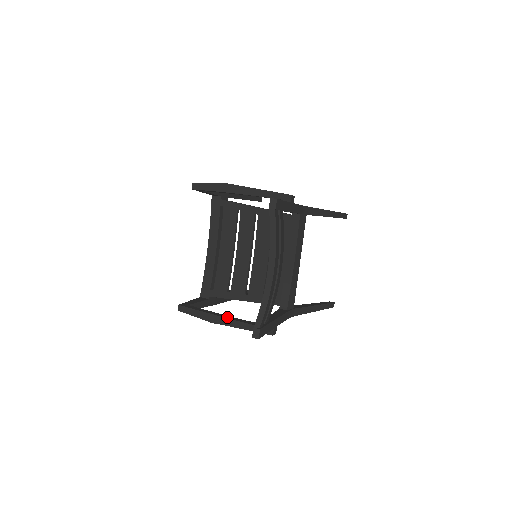
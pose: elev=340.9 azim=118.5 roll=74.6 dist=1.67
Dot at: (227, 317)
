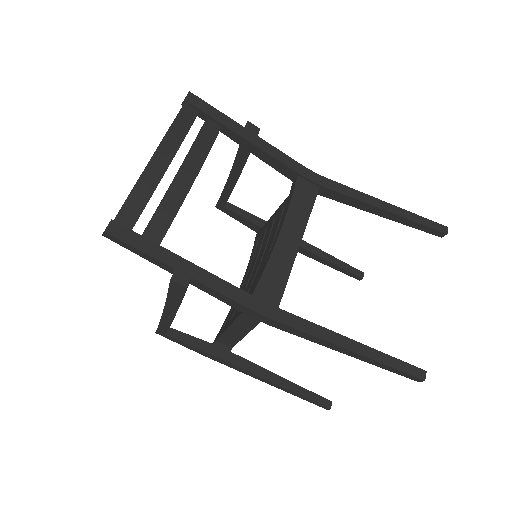
Dot at: occluded
